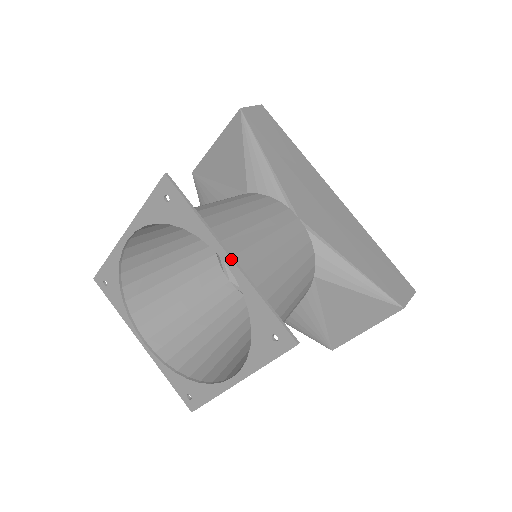
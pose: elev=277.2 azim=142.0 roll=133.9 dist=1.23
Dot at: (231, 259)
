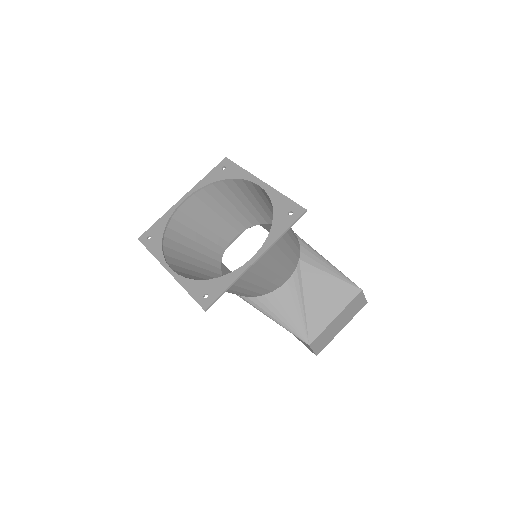
Dot at: (263, 182)
